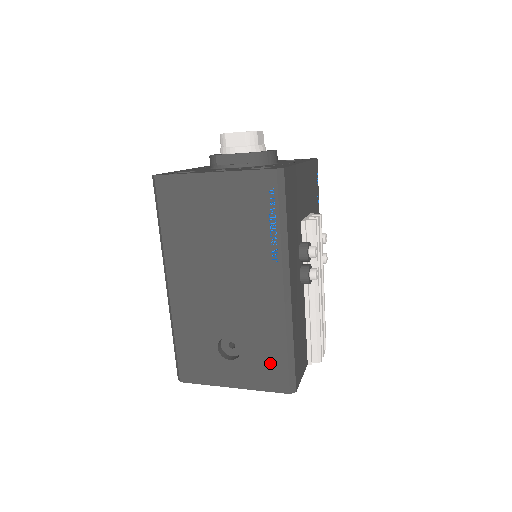
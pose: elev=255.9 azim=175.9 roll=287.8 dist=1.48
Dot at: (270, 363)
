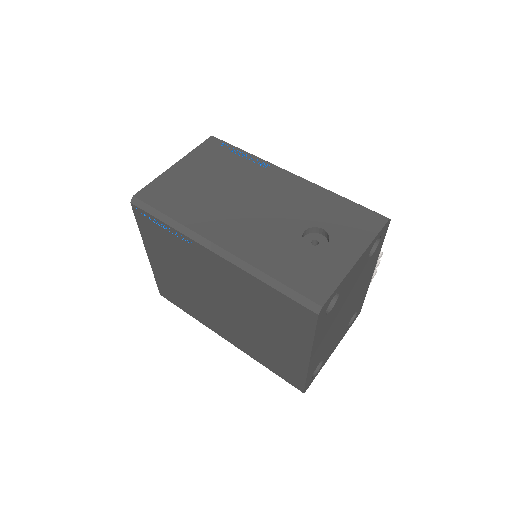
Dot at: (350, 216)
